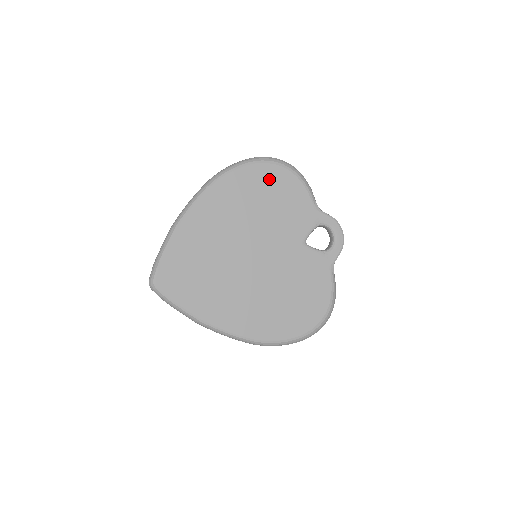
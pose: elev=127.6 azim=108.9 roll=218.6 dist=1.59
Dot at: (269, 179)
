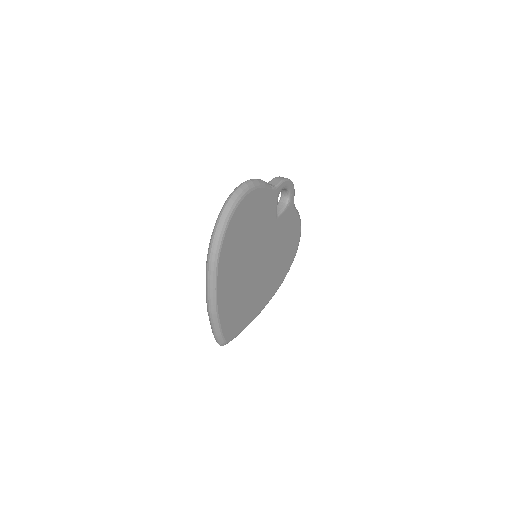
Dot at: (243, 214)
